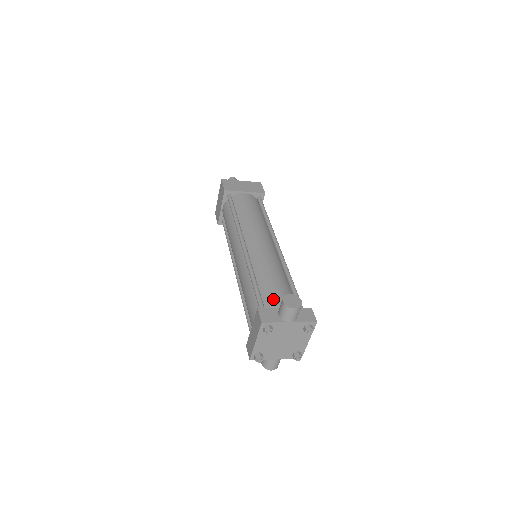
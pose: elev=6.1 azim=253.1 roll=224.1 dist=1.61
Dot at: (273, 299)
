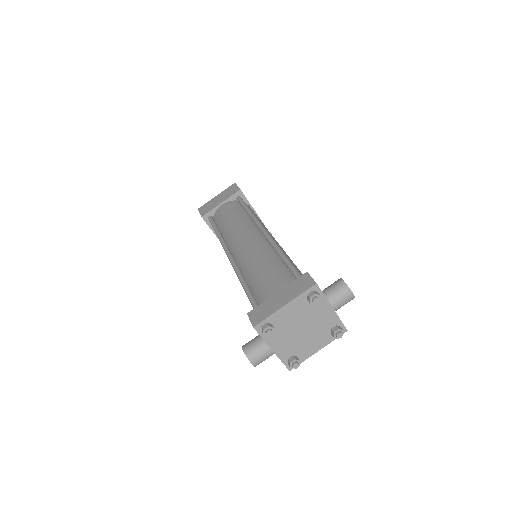
Dot at: occluded
